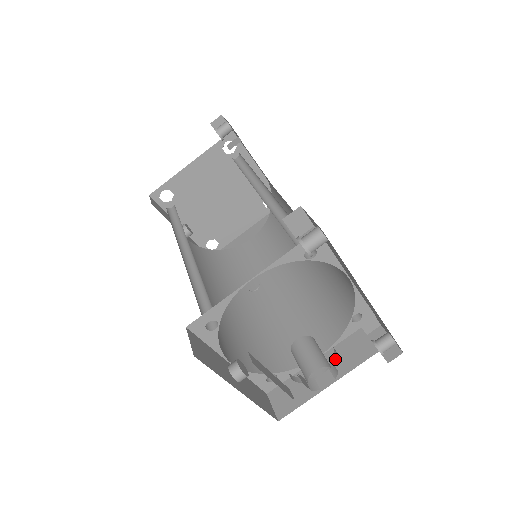
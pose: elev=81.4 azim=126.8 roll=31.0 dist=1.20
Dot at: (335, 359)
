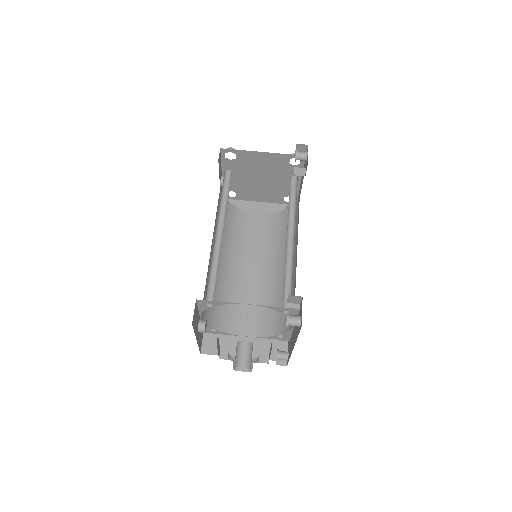
Dot at: (255, 361)
